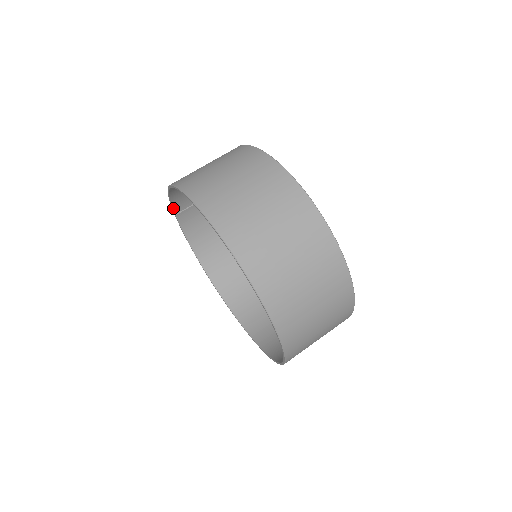
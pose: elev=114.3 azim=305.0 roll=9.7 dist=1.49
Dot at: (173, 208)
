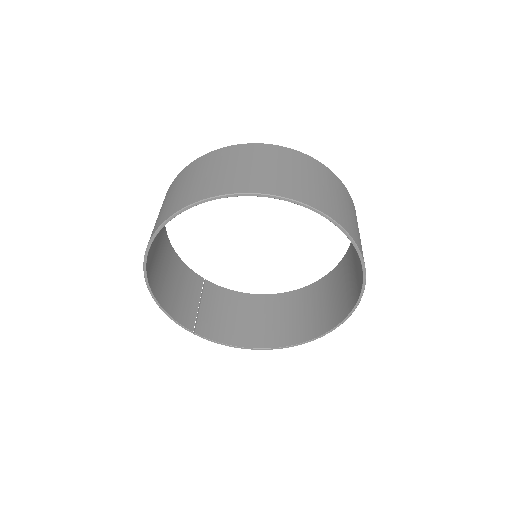
Dot at: (185, 327)
